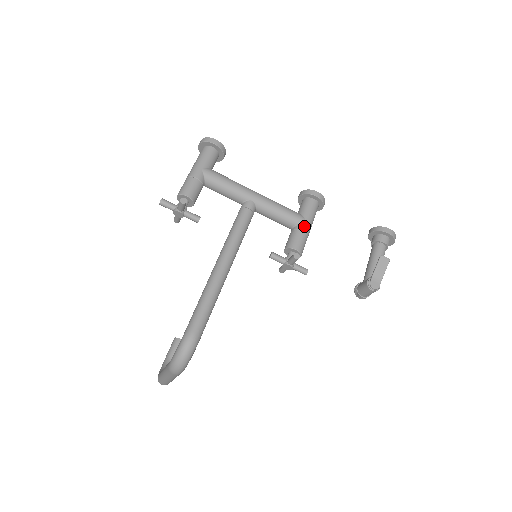
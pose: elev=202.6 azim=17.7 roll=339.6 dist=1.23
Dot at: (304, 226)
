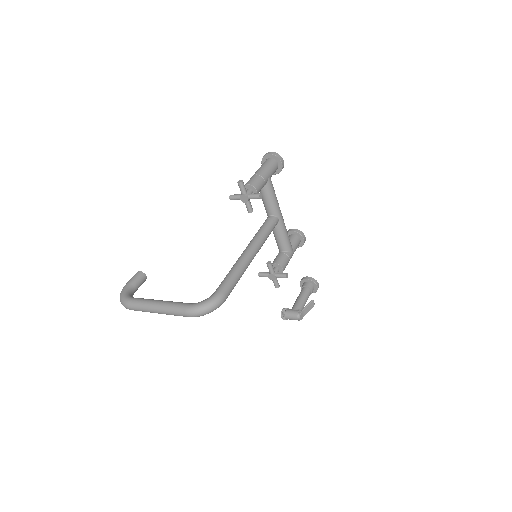
Dot at: (291, 255)
